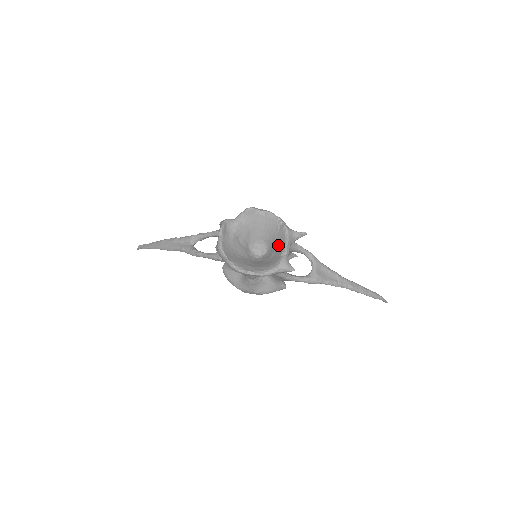
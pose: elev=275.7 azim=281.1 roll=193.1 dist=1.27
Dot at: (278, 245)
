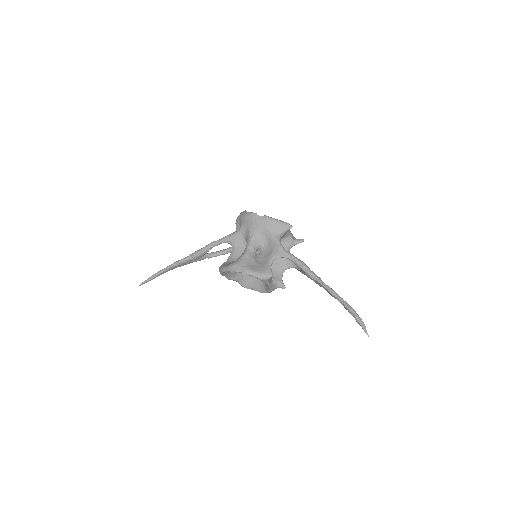
Dot at: occluded
